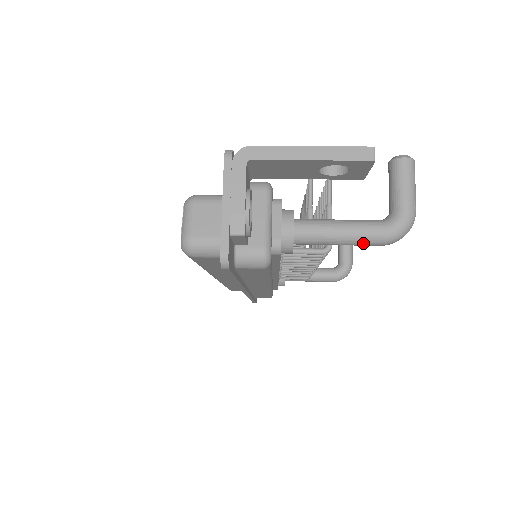
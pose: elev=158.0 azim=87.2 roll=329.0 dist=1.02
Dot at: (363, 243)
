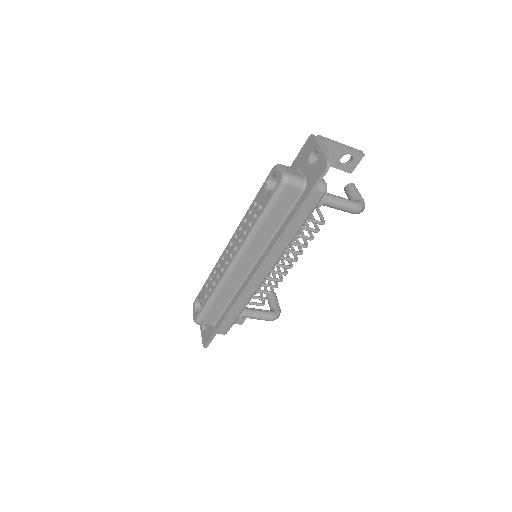
Dot at: (350, 207)
